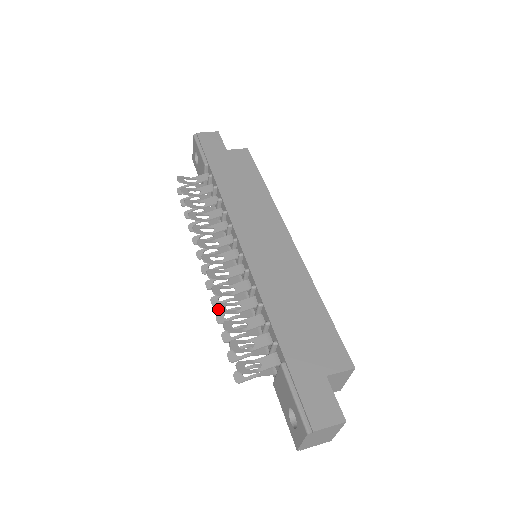
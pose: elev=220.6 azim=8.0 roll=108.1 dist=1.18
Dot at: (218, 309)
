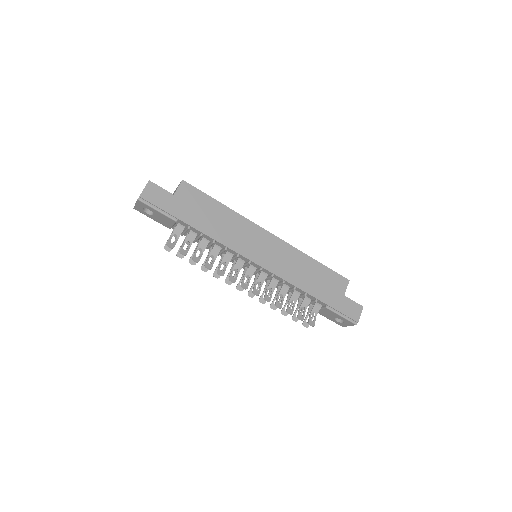
Dot at: (279, 308)
